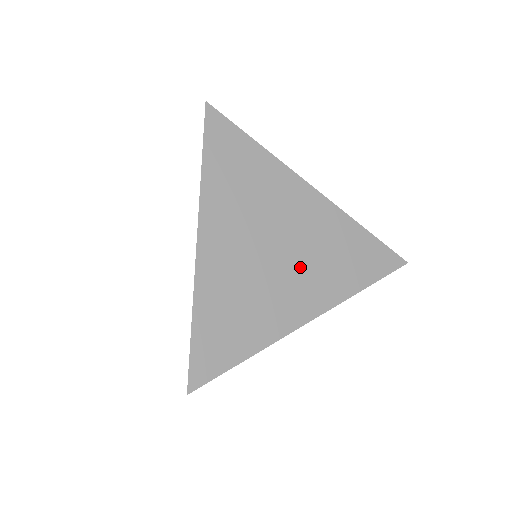
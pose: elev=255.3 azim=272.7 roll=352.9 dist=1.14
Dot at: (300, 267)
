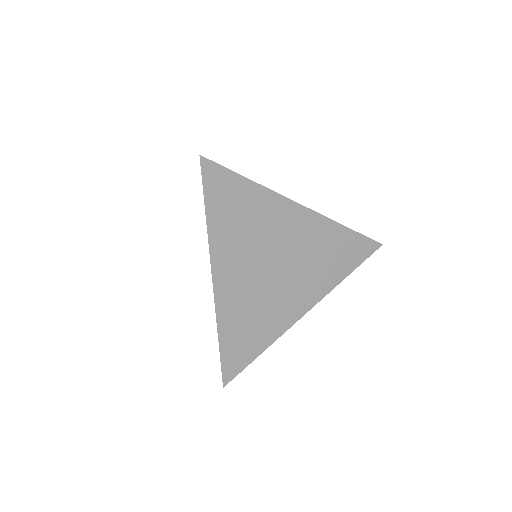
Dot at: occluded
